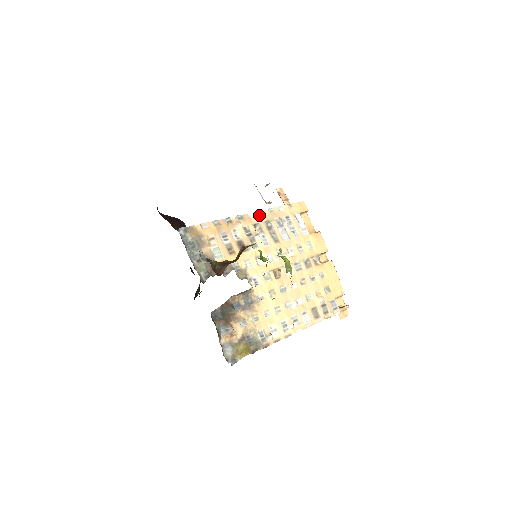
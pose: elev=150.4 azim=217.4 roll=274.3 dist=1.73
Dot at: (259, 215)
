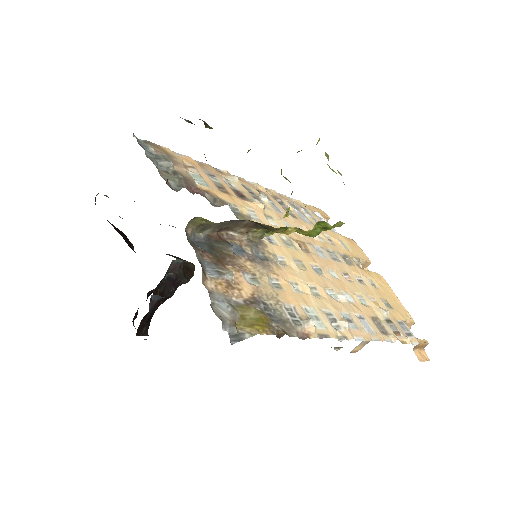
Dot at: (262, 187)
